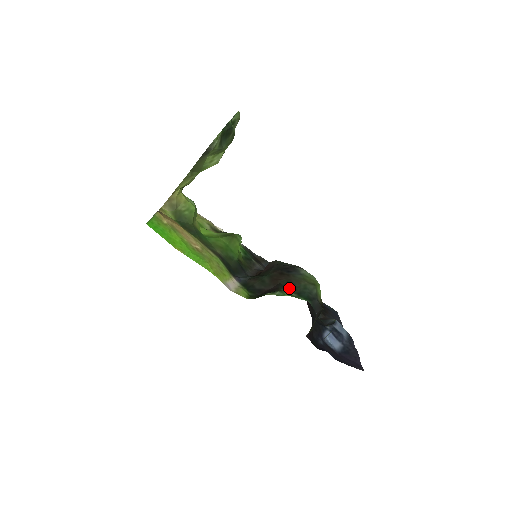
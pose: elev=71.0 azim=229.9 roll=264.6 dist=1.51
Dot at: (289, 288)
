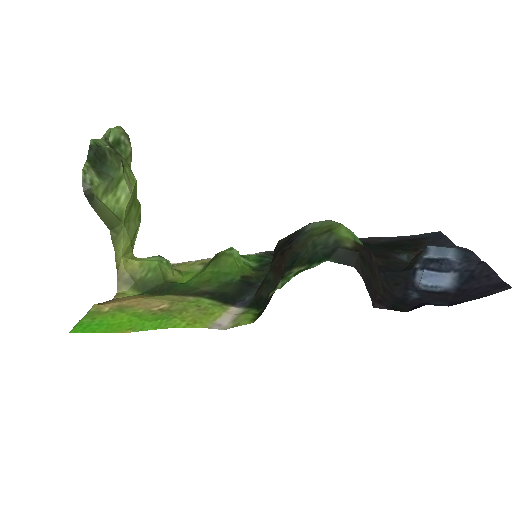
Dot at: (294, 264)
